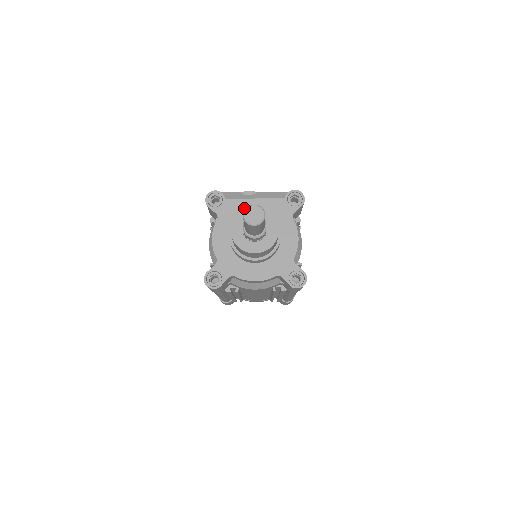
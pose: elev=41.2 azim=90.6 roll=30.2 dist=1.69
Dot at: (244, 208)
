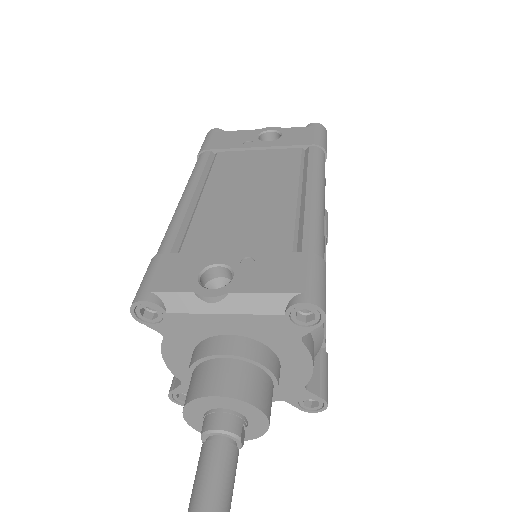
Dot at: (207, 327)
